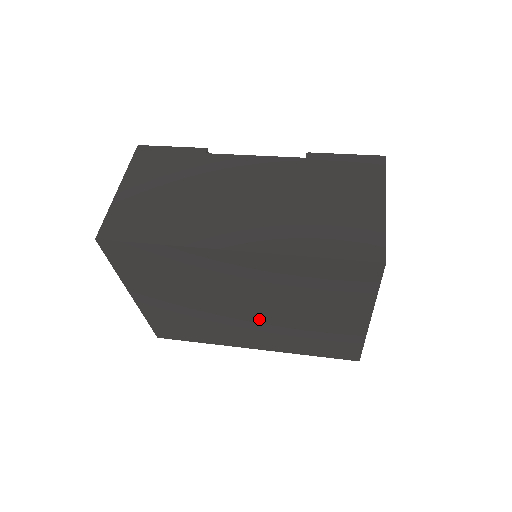
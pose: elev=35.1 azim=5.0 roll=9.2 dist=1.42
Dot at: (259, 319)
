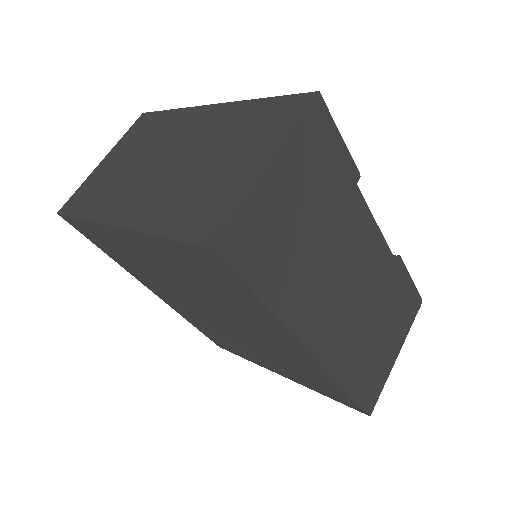
Dot at: (210, 318)
